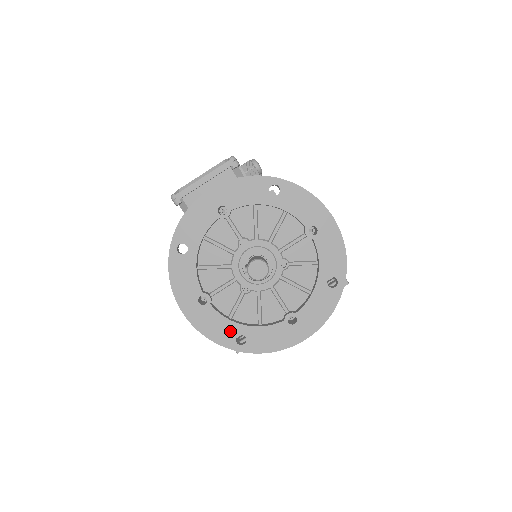
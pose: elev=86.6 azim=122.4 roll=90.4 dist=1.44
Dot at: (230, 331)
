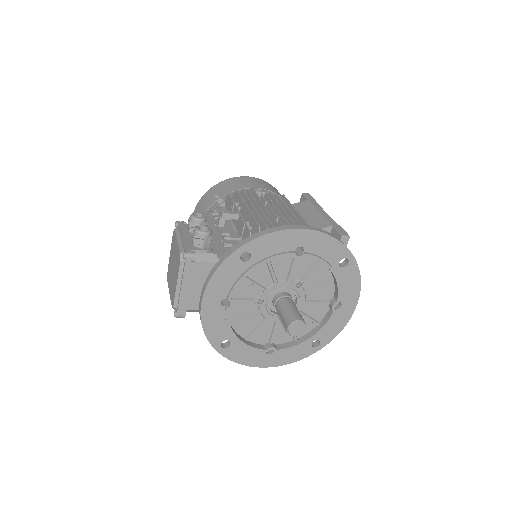
Dot at: (304, 347)
